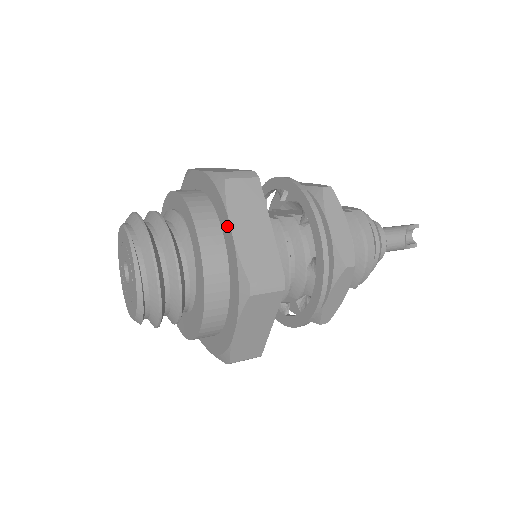
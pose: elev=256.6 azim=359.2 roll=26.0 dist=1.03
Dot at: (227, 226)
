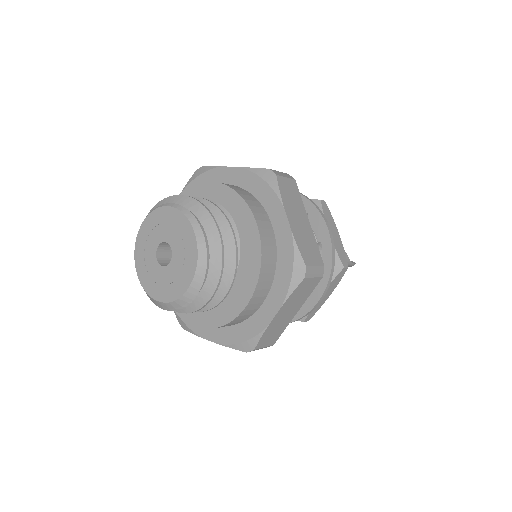
Dot at: (225, 172)
